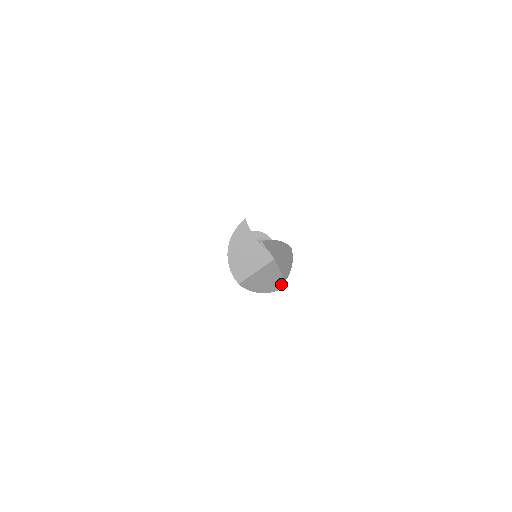
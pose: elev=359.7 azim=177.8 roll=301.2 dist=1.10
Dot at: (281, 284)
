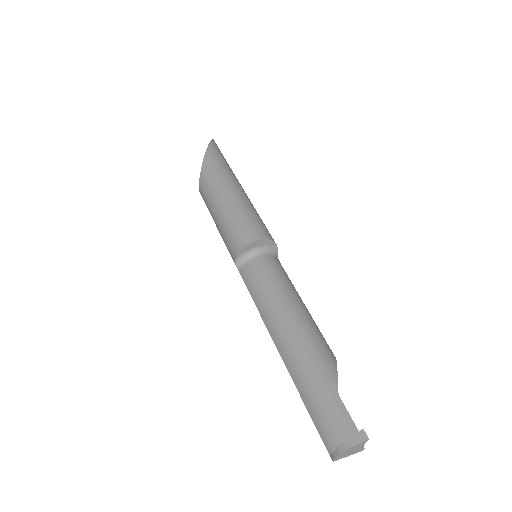
Dot at: occluded
